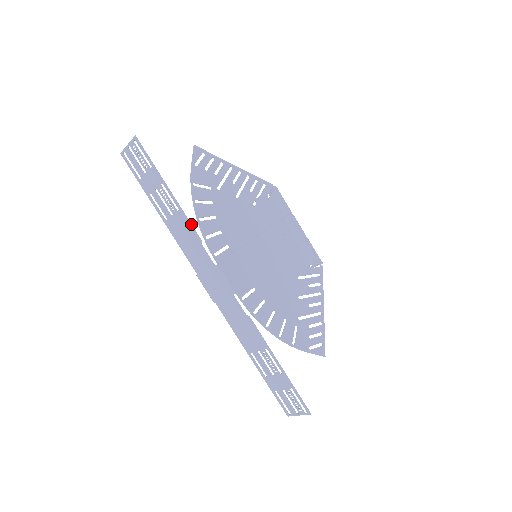
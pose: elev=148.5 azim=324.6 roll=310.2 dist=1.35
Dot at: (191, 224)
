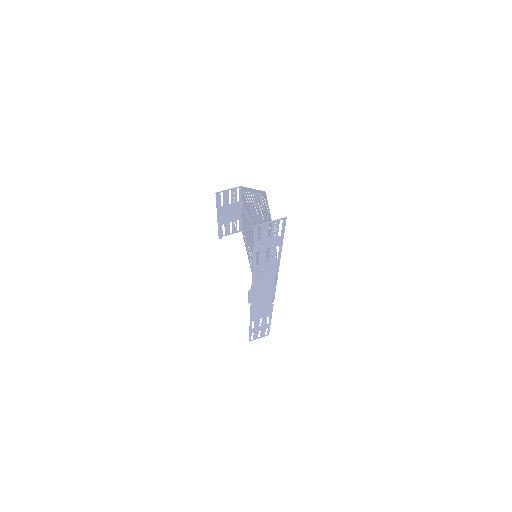
Dot at: occluded
